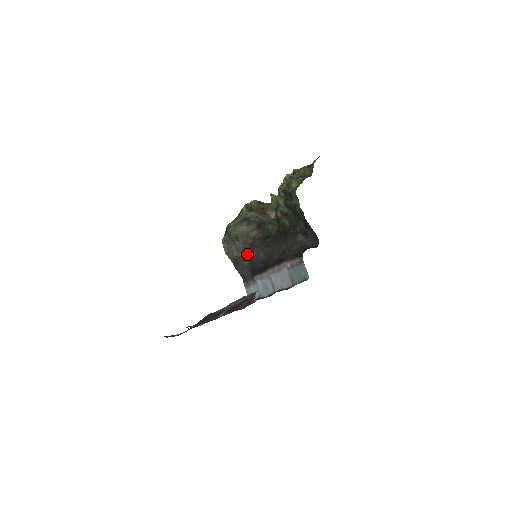
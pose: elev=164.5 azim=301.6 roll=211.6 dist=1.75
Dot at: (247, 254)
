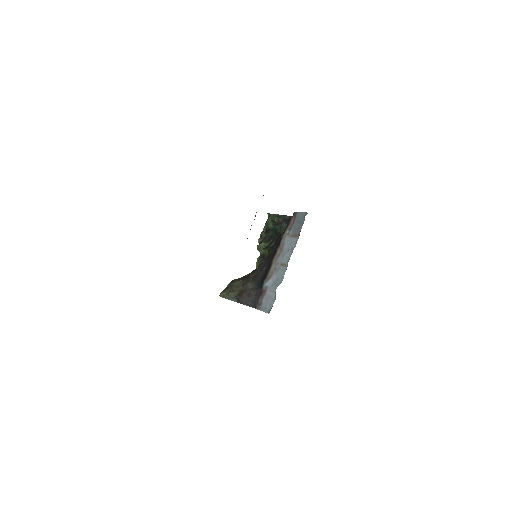
Dot at: (248, 280)
